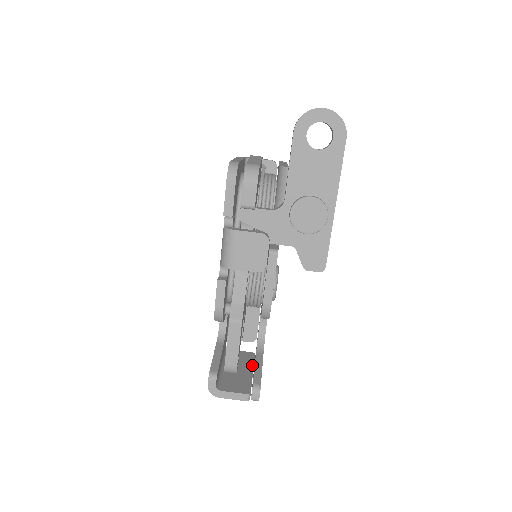
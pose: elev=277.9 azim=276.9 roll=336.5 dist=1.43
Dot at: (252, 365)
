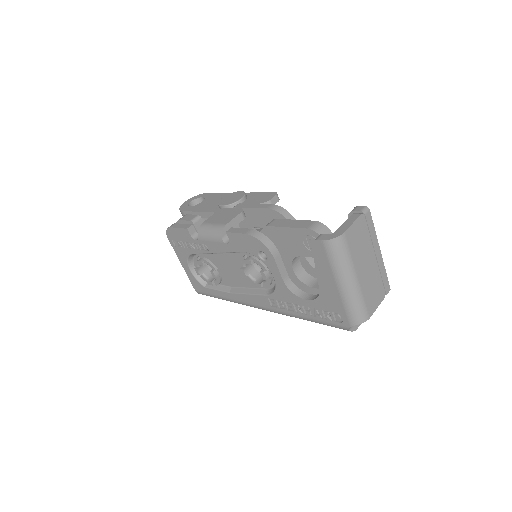
Dot at: occluded
